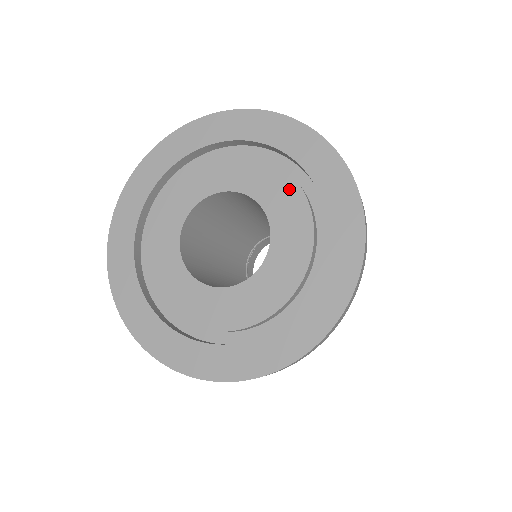
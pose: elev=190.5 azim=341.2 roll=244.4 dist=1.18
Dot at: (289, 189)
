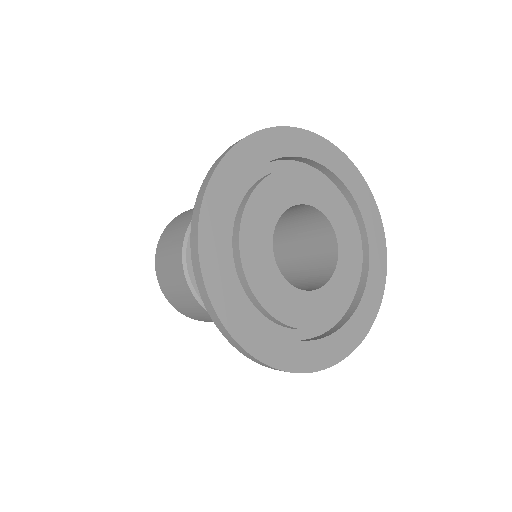
Dot at: (356, 244)
